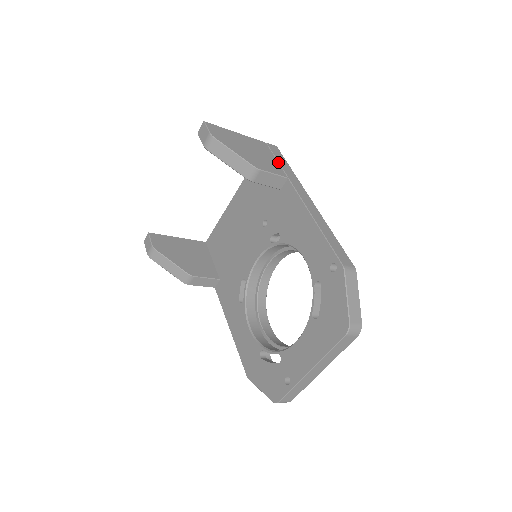
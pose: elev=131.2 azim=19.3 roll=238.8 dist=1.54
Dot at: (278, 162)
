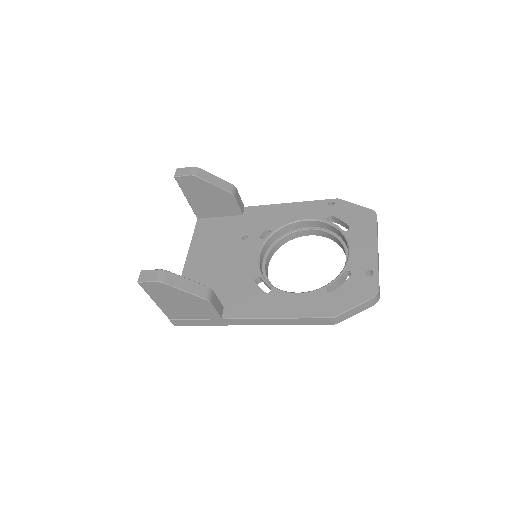
Dot at: occluded
